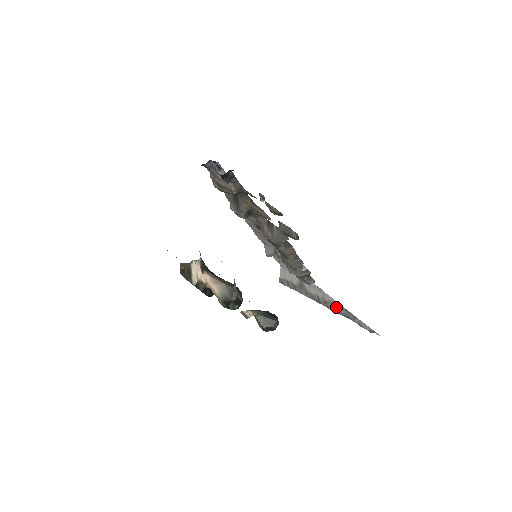
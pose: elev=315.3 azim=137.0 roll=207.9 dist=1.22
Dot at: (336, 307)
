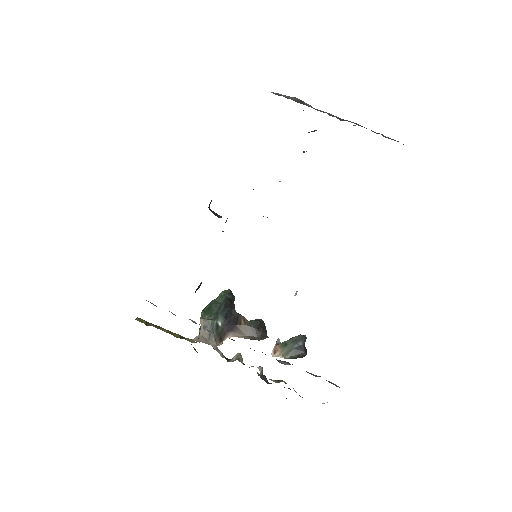
Dot at: (351, 122)
